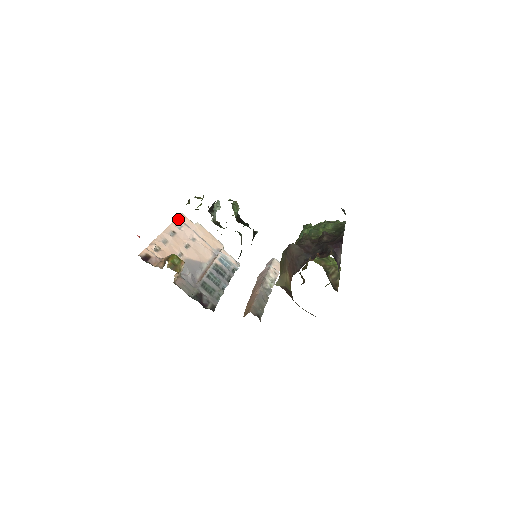
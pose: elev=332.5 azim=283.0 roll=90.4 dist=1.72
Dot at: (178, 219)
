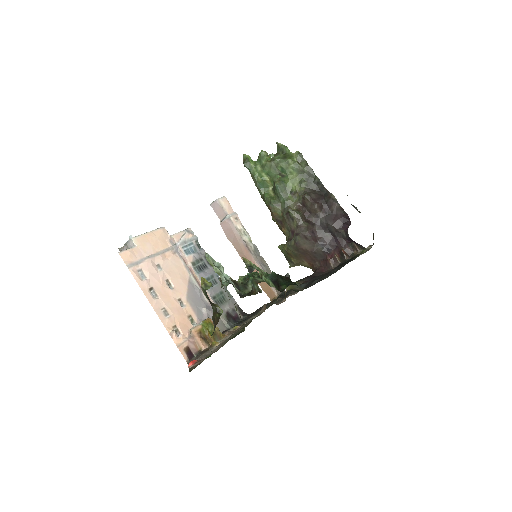
Dot at: (131, 268)
